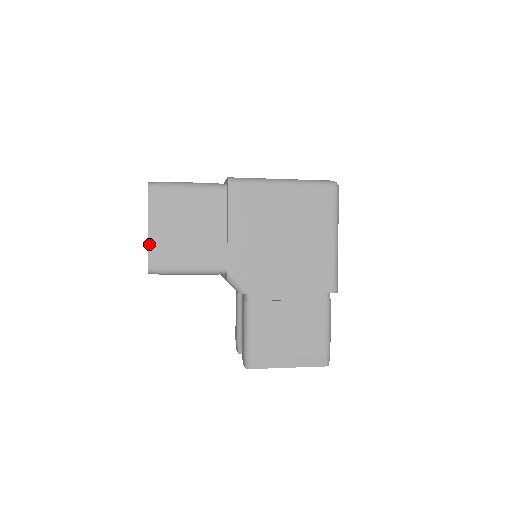
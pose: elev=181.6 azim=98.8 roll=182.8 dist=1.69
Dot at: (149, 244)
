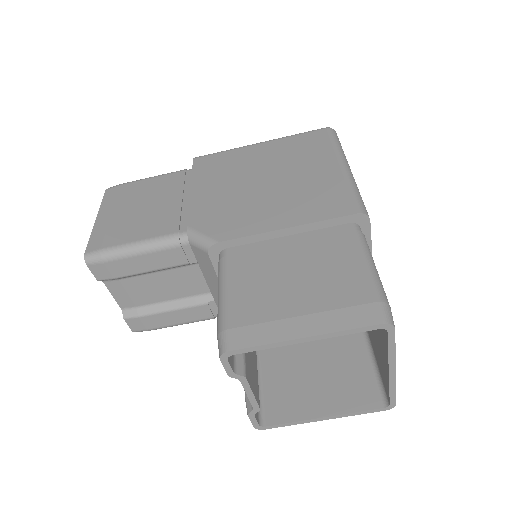
Dot at: (93, 232)
